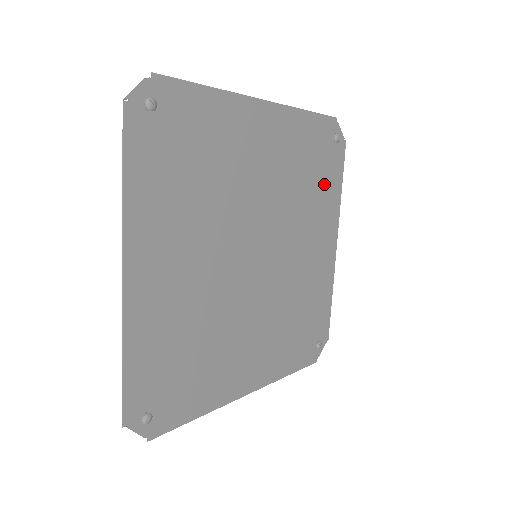
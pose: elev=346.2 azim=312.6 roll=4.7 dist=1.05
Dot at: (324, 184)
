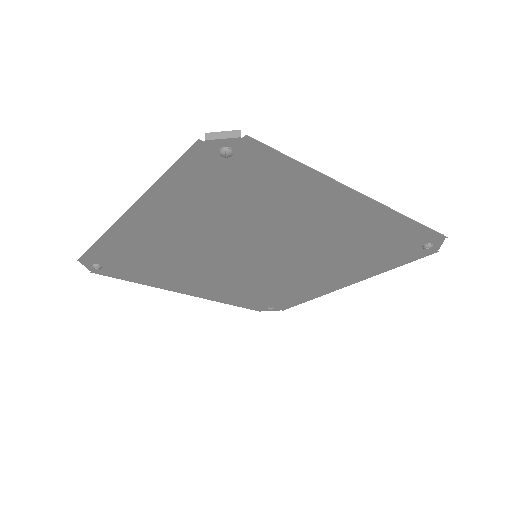
Dot at: (376, 258)
